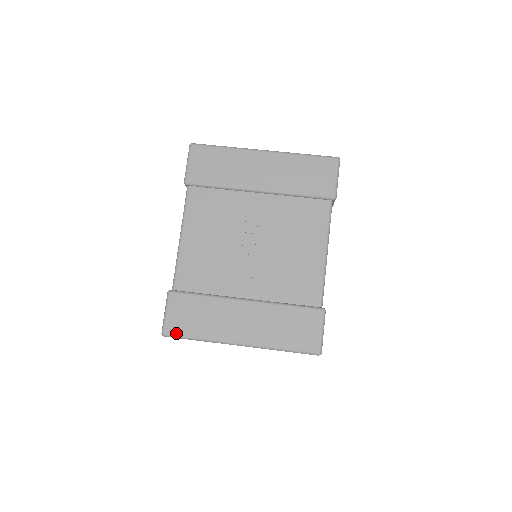
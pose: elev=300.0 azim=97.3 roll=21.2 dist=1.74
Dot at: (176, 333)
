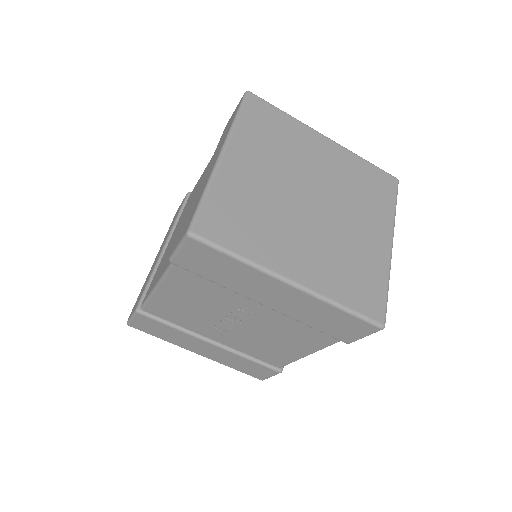
Dot at: (140, 330)
